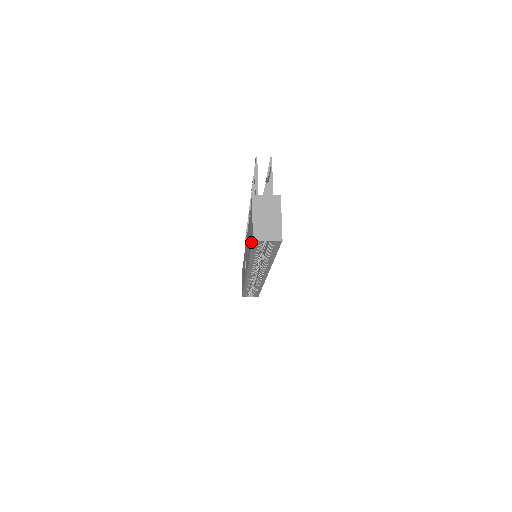
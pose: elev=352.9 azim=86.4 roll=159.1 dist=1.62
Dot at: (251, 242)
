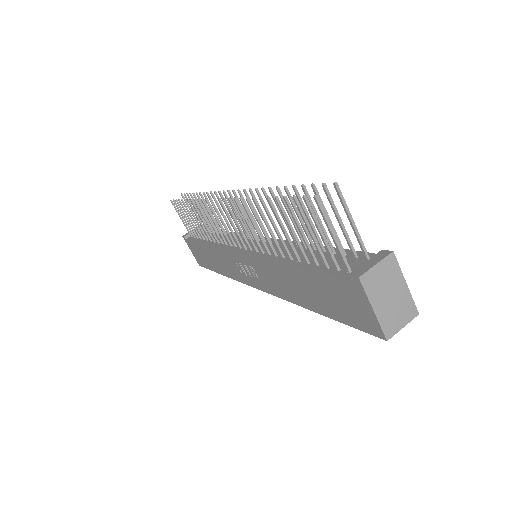
Dot at: (357, 324)
